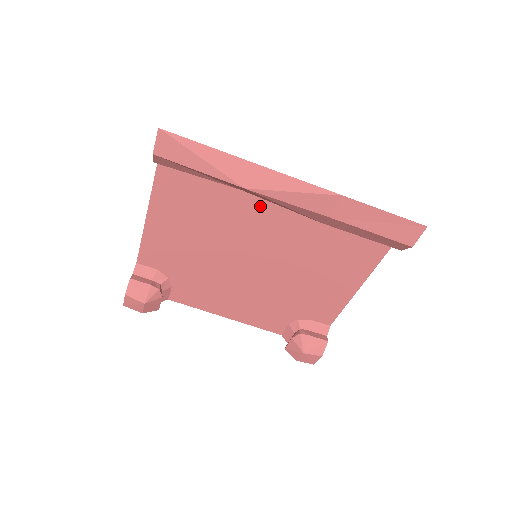
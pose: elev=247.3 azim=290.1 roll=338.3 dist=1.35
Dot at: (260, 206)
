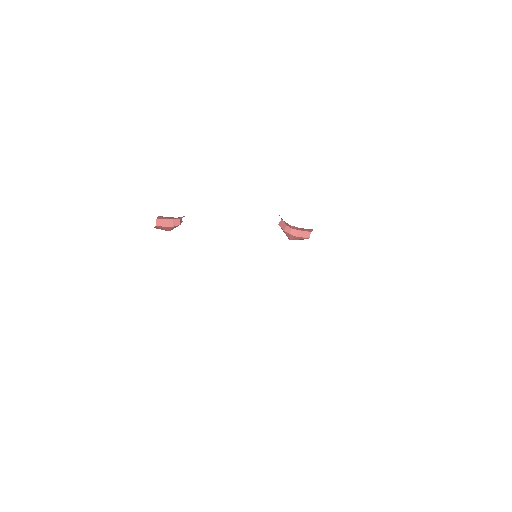
Dot at: occluded
